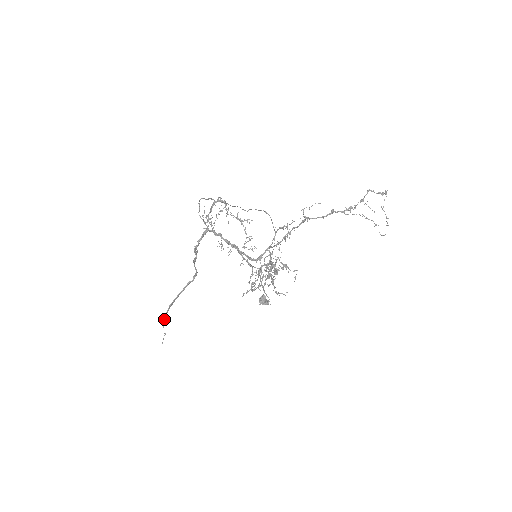
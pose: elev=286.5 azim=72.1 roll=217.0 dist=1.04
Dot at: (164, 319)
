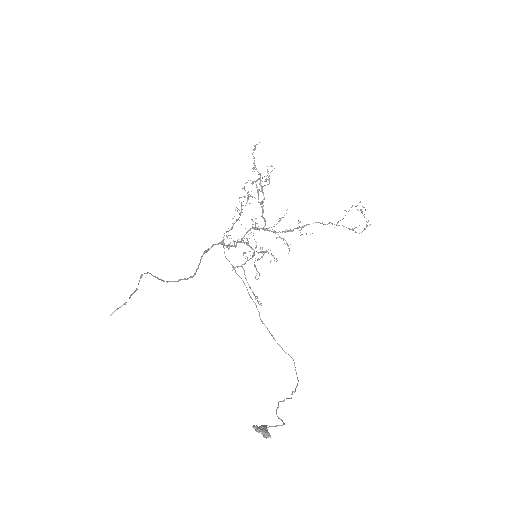
Dot at: occluded
